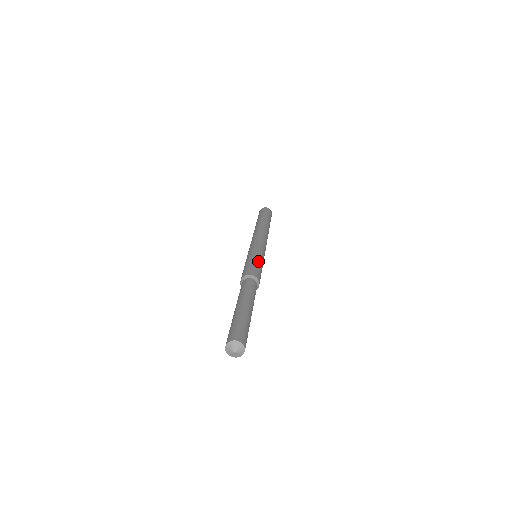
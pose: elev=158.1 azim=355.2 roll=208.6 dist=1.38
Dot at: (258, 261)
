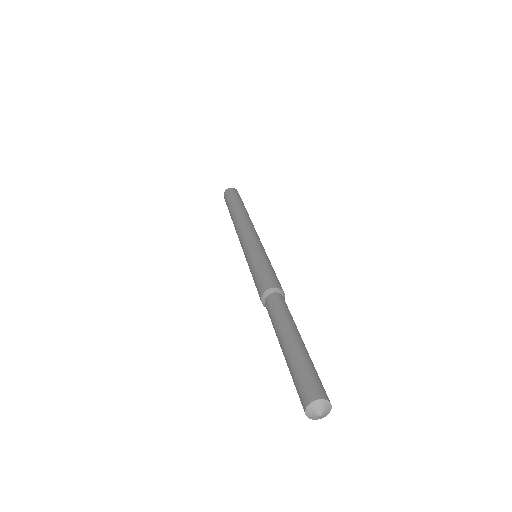
Dot at: (267, 264)
